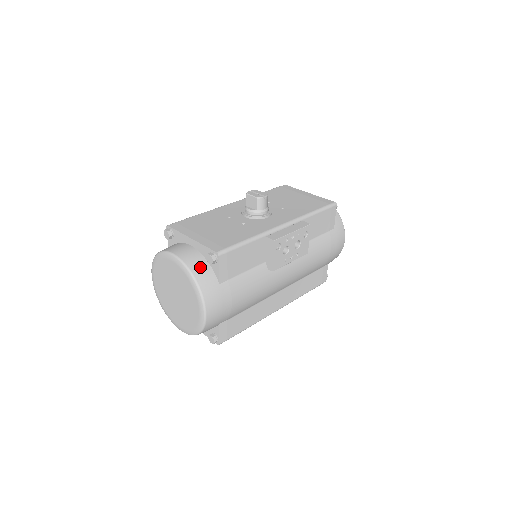
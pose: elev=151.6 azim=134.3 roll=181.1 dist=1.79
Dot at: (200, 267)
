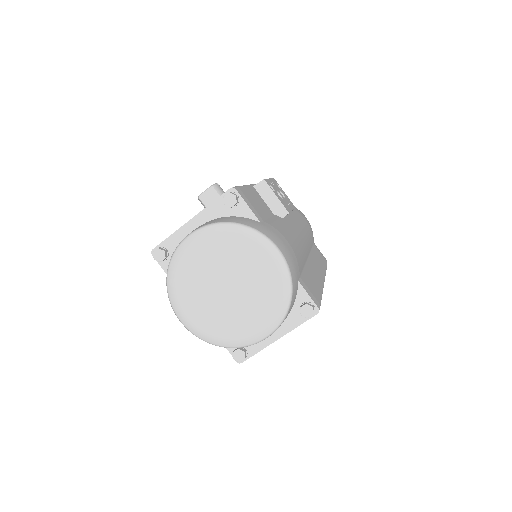
Dot at: (227, 219)
